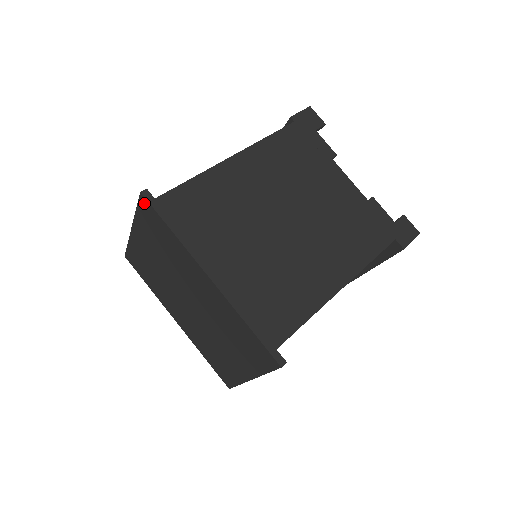
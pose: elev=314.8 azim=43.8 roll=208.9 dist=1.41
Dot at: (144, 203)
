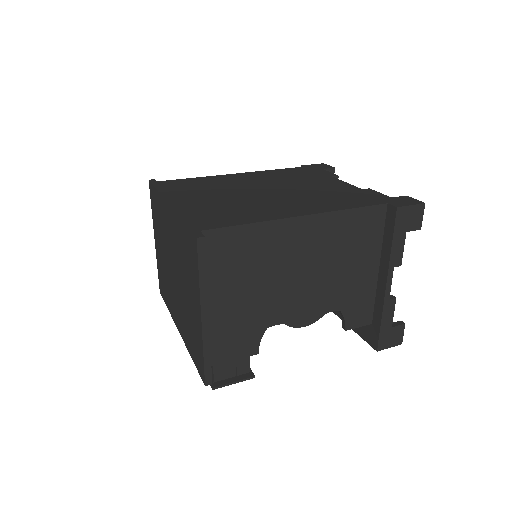
Dot at: (150, 189)
